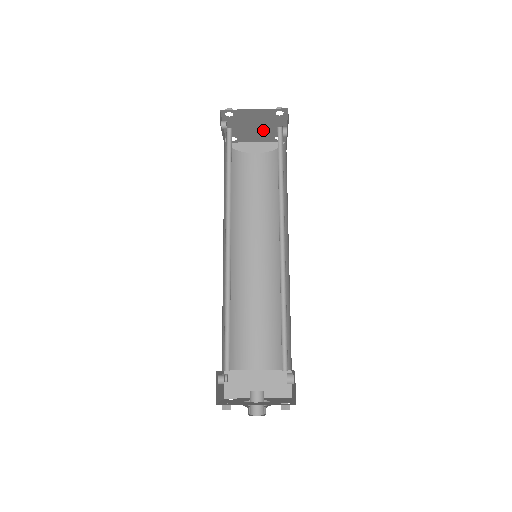
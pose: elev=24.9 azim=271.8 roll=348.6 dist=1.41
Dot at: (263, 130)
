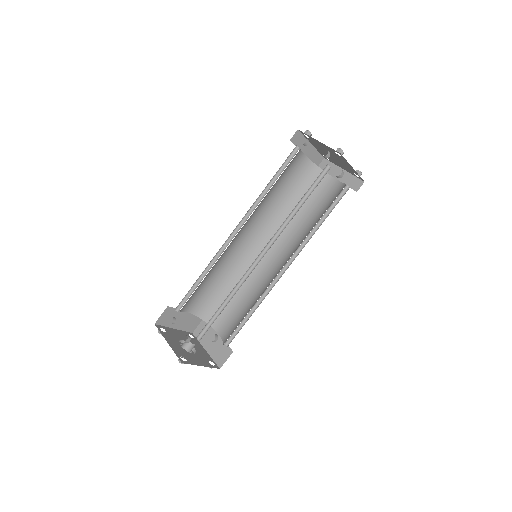
Dot at: (330, 156)
